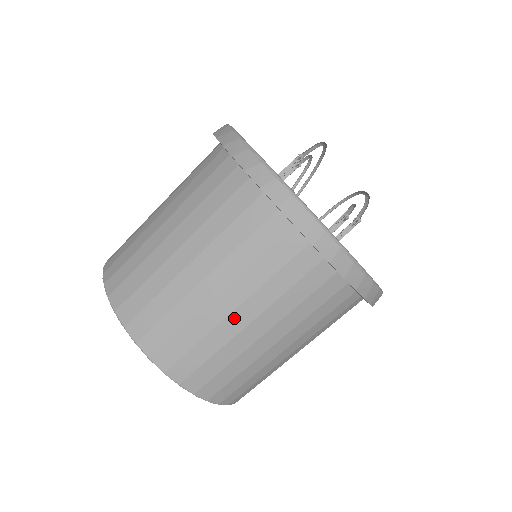
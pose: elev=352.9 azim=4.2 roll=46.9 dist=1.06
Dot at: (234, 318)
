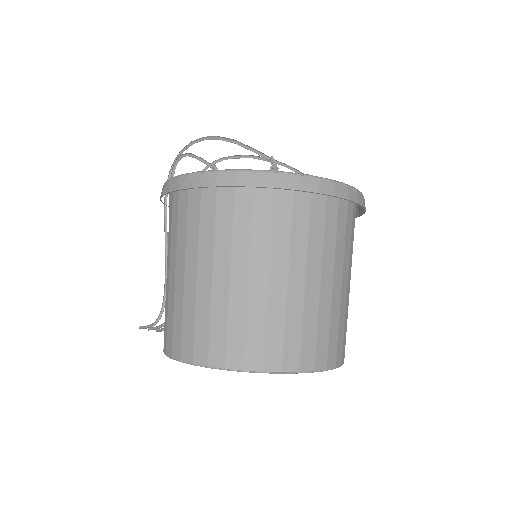
Dot at: (348, 291)
